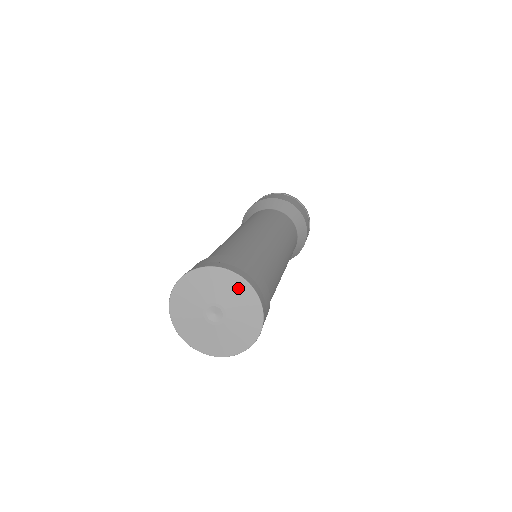
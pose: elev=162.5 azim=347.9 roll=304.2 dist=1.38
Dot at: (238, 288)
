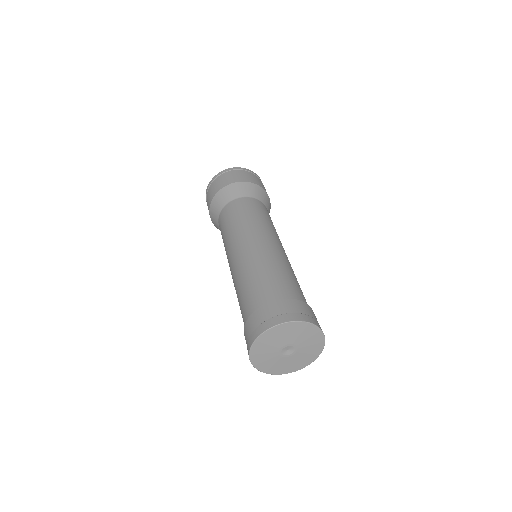
Dot at: (308, 331)
